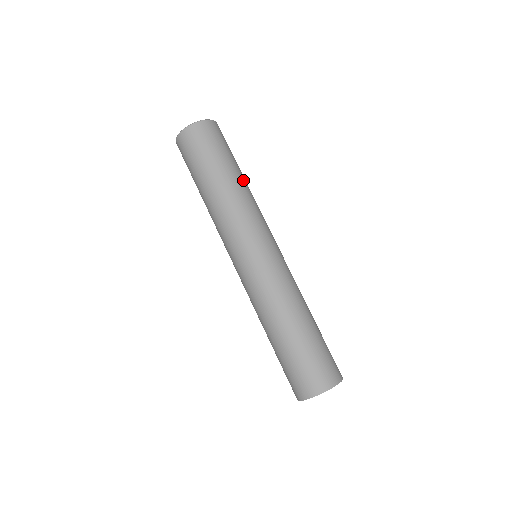
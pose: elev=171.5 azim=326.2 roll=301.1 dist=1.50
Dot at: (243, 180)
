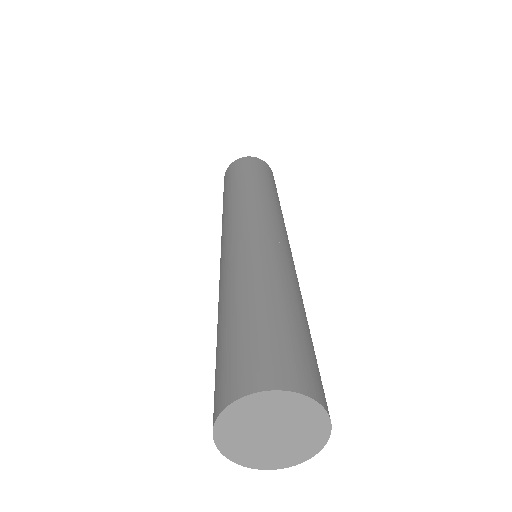
Dot at: (262, 185)
